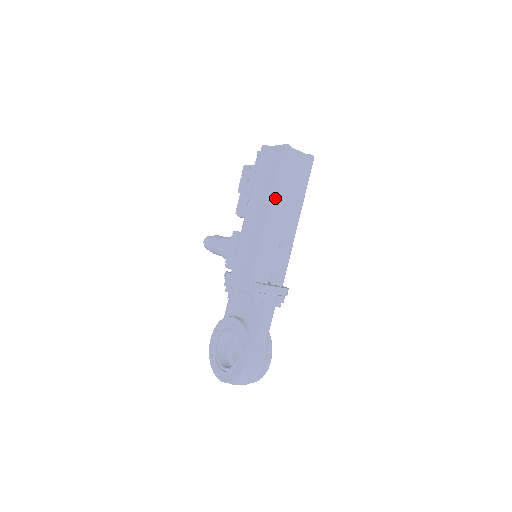
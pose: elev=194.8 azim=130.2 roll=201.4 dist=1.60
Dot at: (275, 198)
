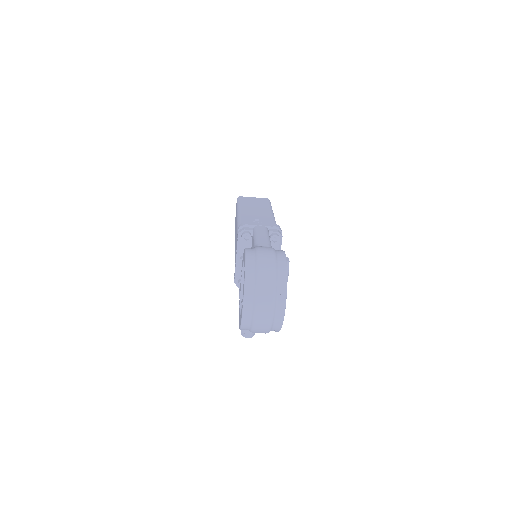
Dot at: (239, 209)
